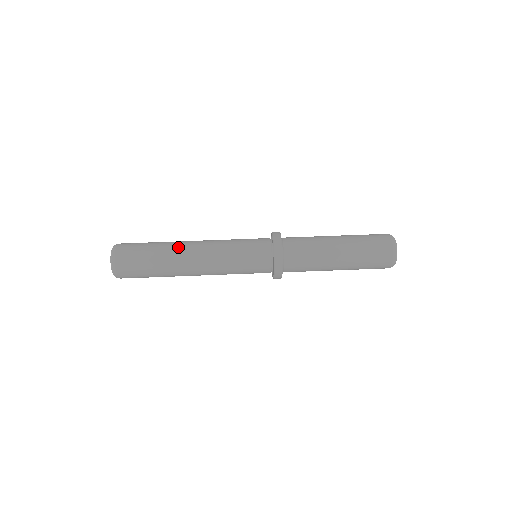
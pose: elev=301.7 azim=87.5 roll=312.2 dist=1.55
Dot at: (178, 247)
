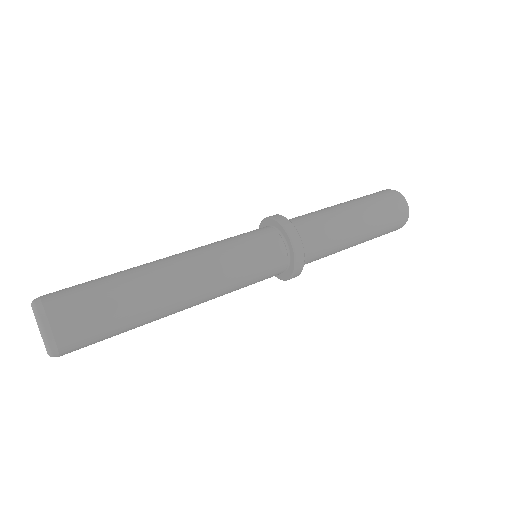
Dot at: (145, 264)
